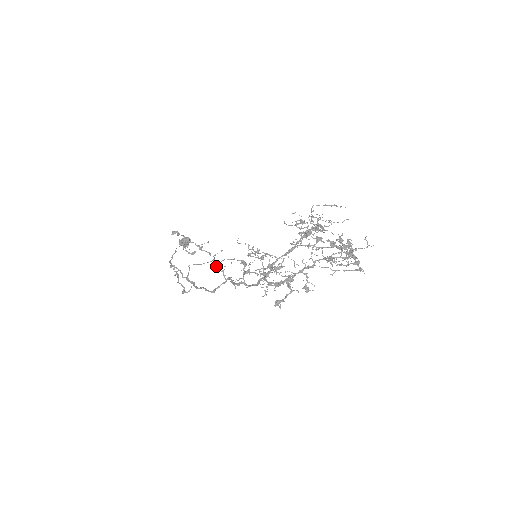
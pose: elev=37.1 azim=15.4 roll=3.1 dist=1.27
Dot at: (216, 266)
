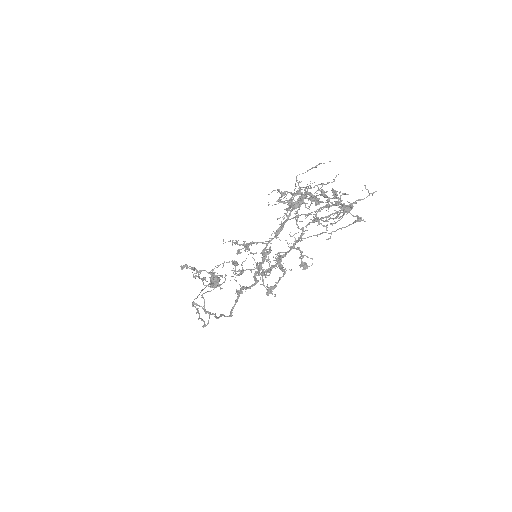
Dot at: (209, 277)
